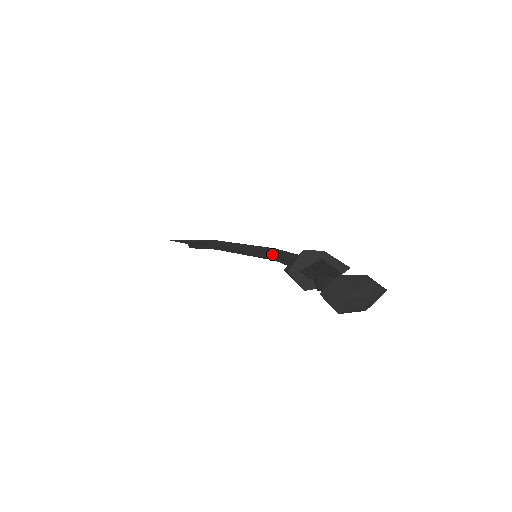
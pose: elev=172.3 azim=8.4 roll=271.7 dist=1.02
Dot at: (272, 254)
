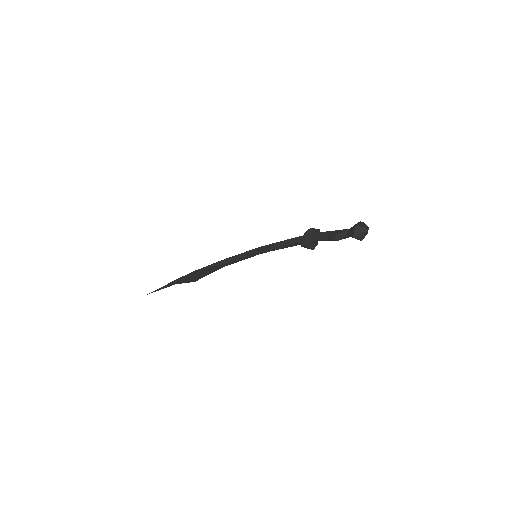
Dot at: (266, 249)
